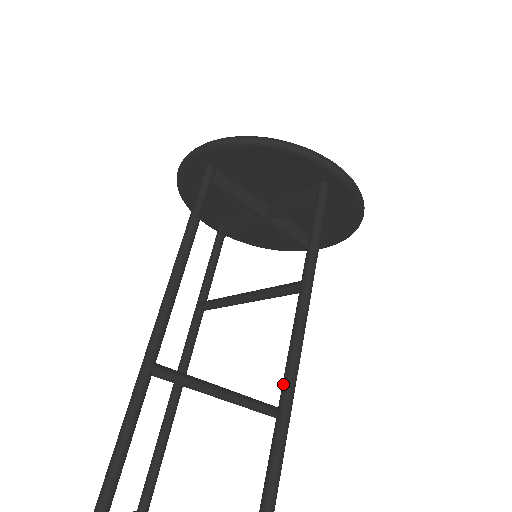
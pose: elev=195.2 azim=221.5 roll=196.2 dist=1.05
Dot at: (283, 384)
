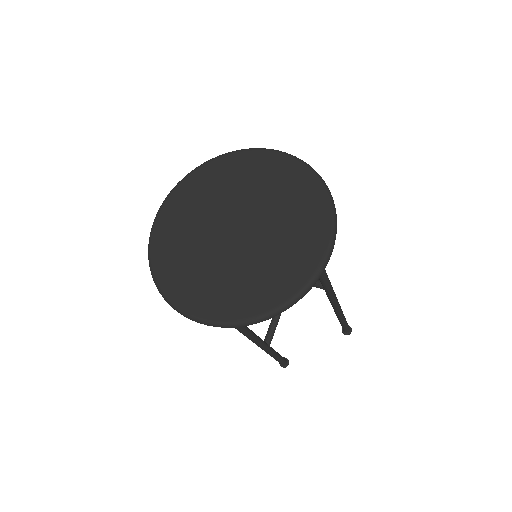
Dot at: (335, 311)
